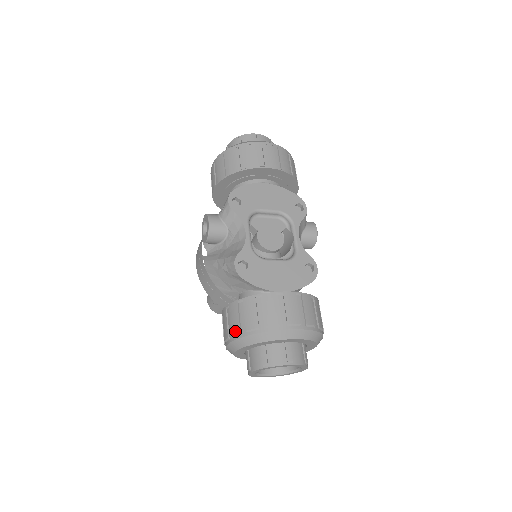
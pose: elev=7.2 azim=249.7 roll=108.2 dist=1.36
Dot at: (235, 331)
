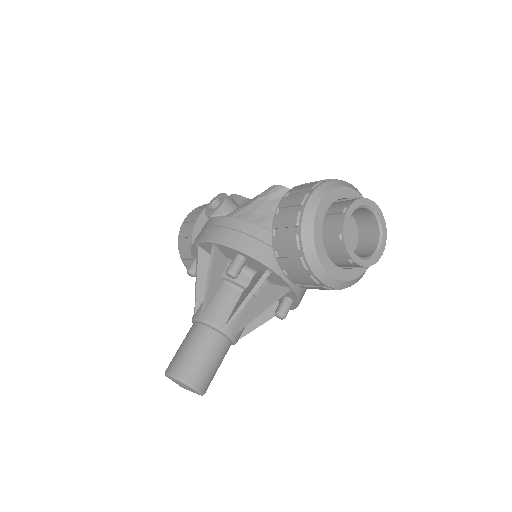
Dot at: (313, 184)
